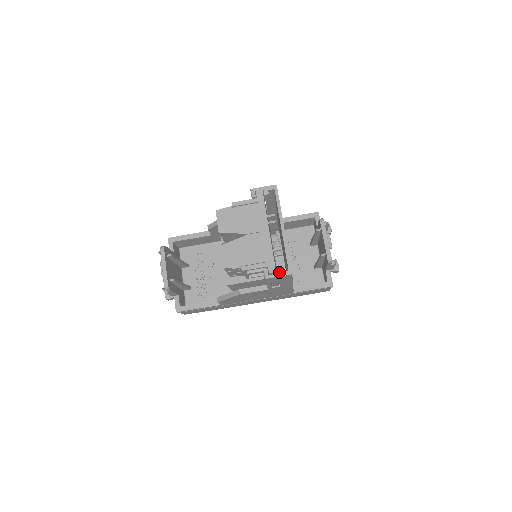
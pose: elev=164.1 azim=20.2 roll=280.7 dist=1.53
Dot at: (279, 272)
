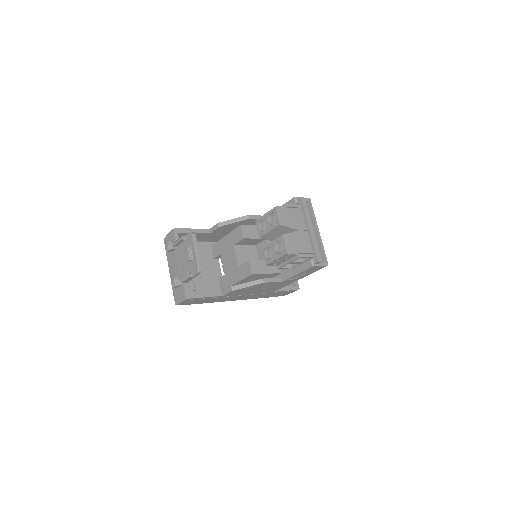
Dot at: (321, 262)
